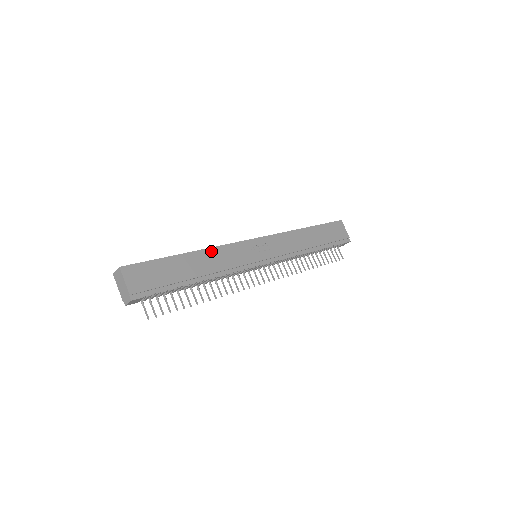
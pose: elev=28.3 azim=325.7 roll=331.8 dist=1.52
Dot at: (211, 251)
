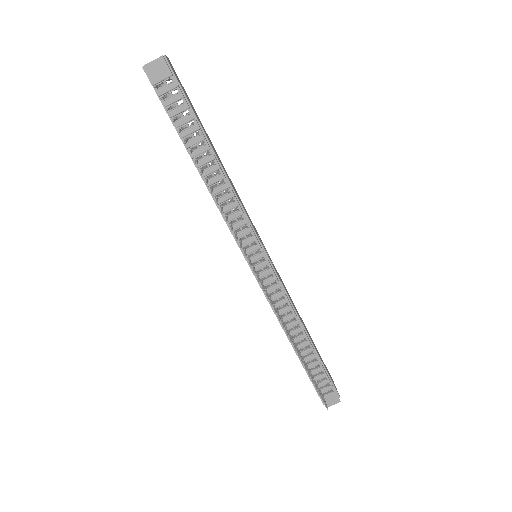
Dot at: (230, 180)
